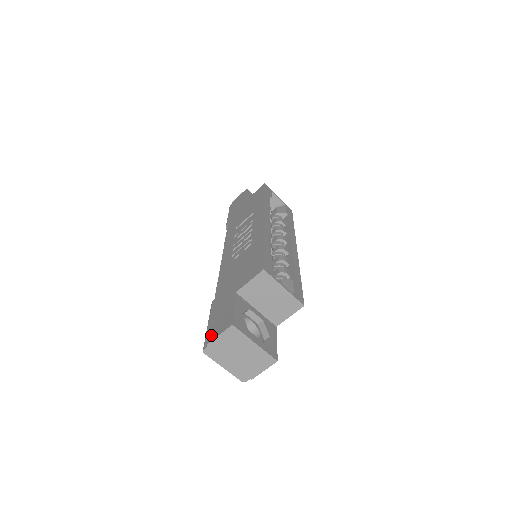
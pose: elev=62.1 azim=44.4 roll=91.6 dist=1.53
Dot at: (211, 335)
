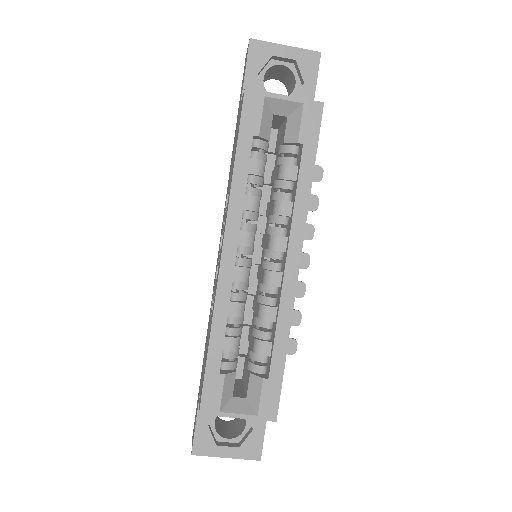
Dot at: (193, 429)
